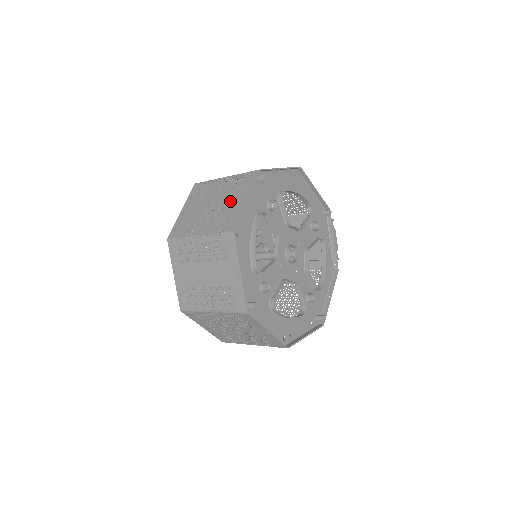
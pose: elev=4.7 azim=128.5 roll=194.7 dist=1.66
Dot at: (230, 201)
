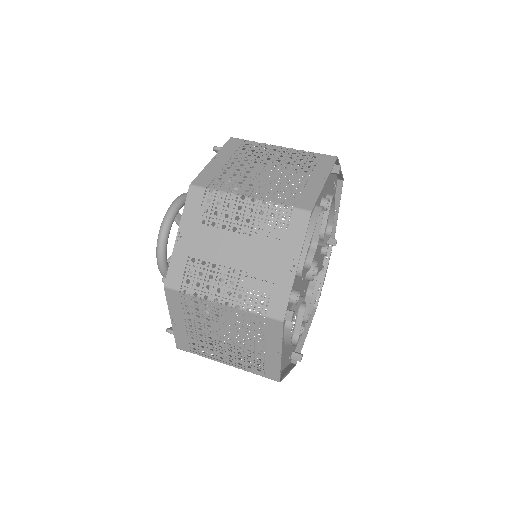
Dot at: (297, 175)
